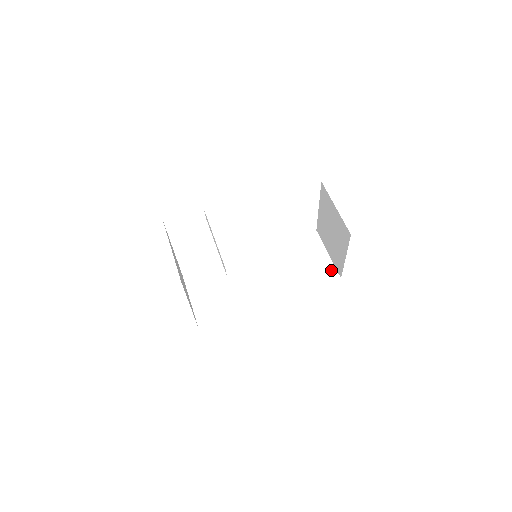
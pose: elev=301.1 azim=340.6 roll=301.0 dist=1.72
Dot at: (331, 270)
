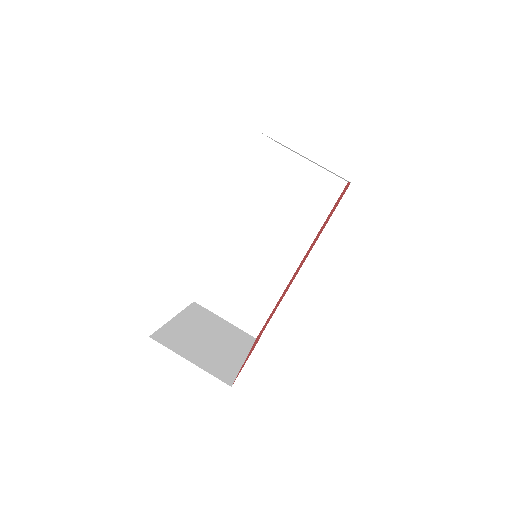
Dot at: (331, 181)
